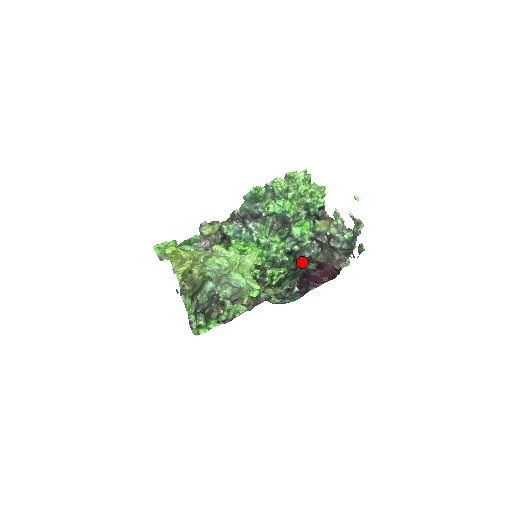
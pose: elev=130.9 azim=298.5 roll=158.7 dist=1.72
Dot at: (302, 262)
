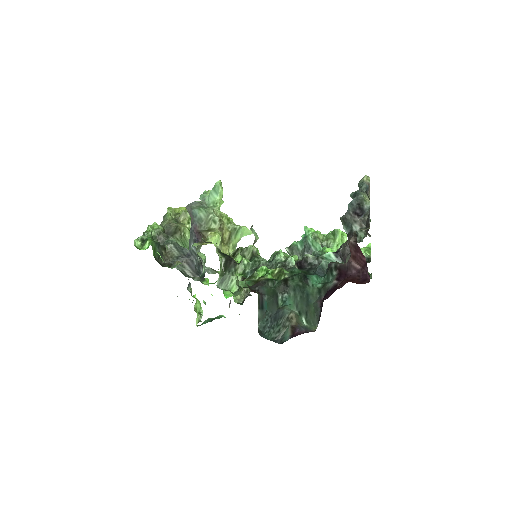
Dot at: (319, 282)
